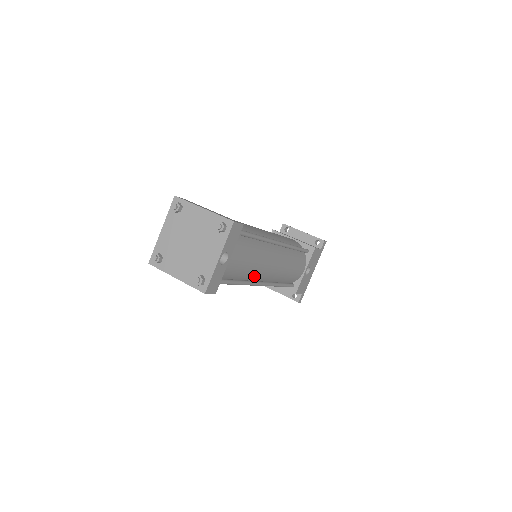
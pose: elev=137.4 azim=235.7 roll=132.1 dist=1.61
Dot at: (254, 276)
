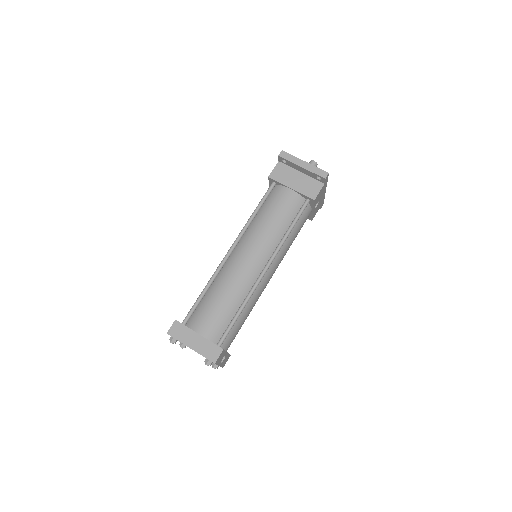
Dot at: occluded
